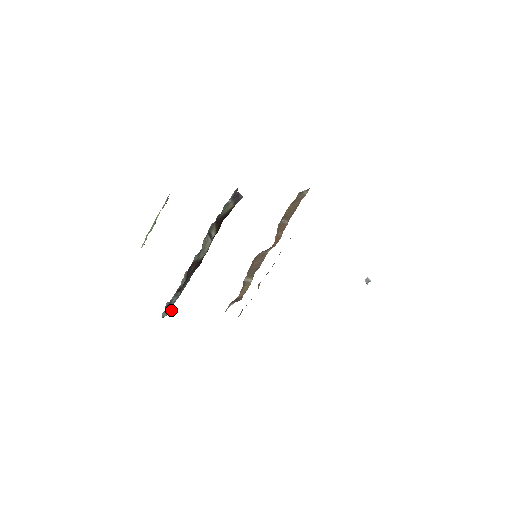
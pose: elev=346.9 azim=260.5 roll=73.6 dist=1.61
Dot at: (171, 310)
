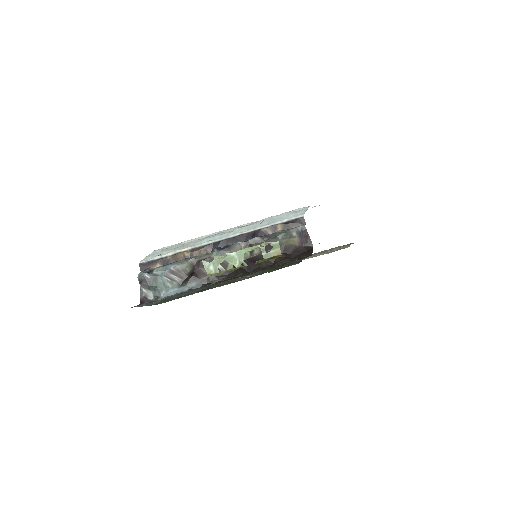
Dot at: (161, 294)
